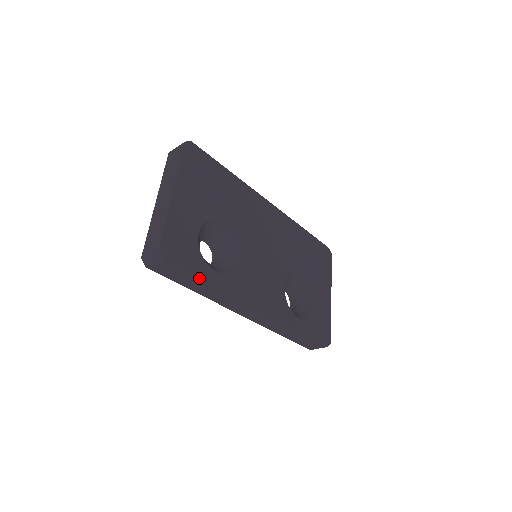
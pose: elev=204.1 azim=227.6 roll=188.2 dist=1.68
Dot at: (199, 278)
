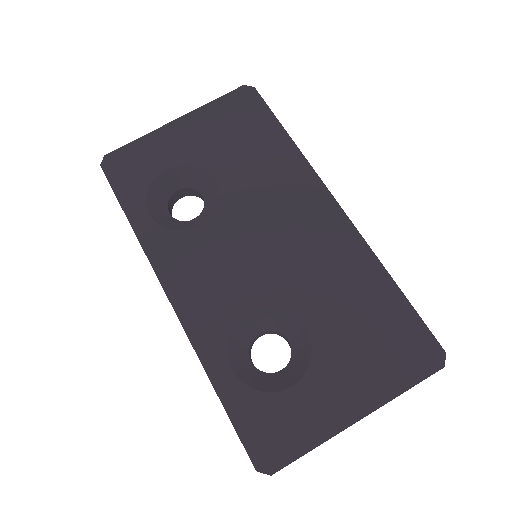
Dot at: (121, 206)
